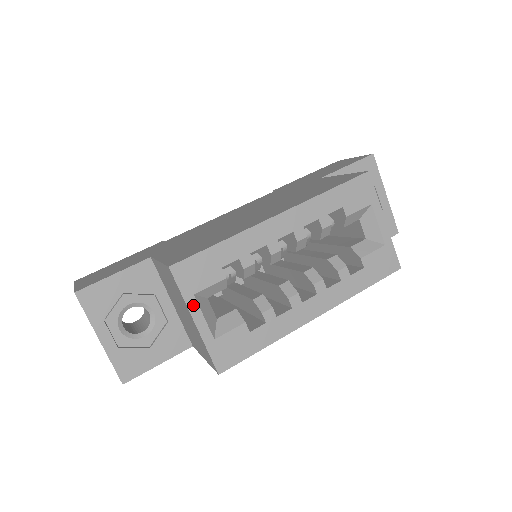
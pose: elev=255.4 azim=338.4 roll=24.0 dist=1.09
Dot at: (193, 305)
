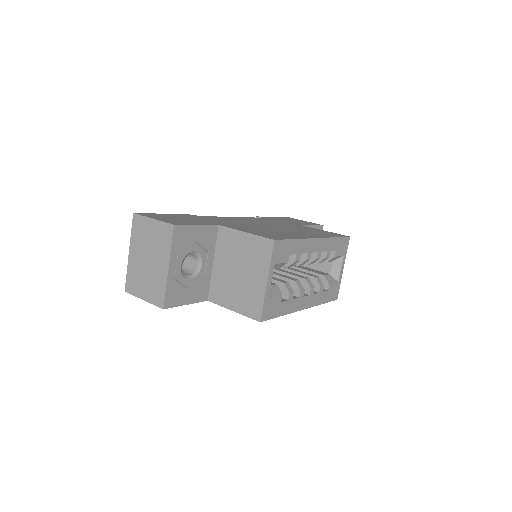
Dot at: (271, 270)
